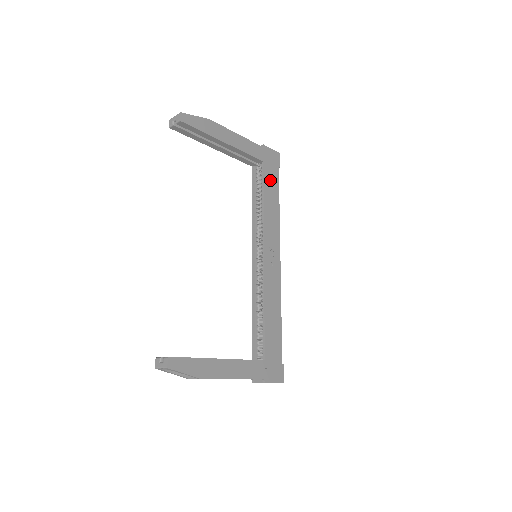
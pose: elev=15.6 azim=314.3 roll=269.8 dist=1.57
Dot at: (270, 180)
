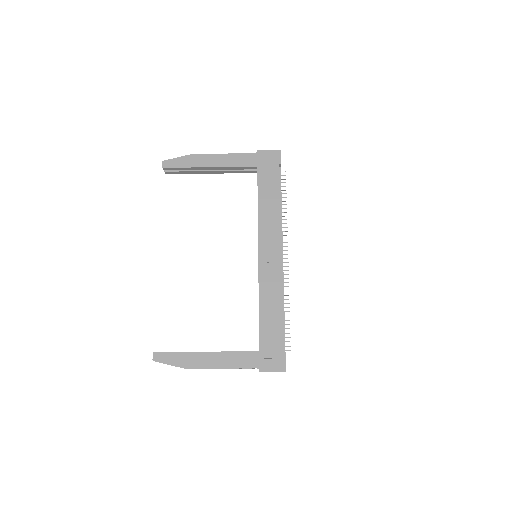
Dot at: (267, 181)
